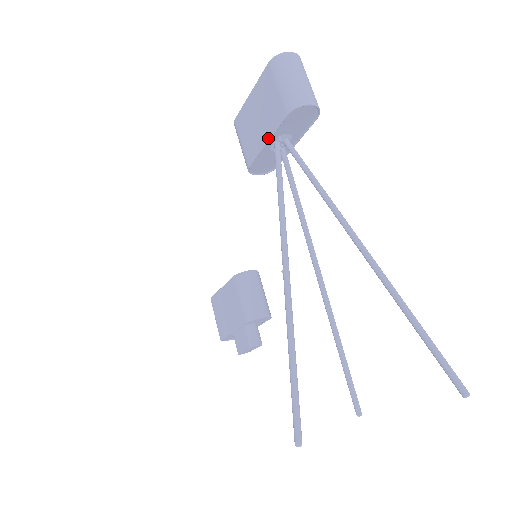
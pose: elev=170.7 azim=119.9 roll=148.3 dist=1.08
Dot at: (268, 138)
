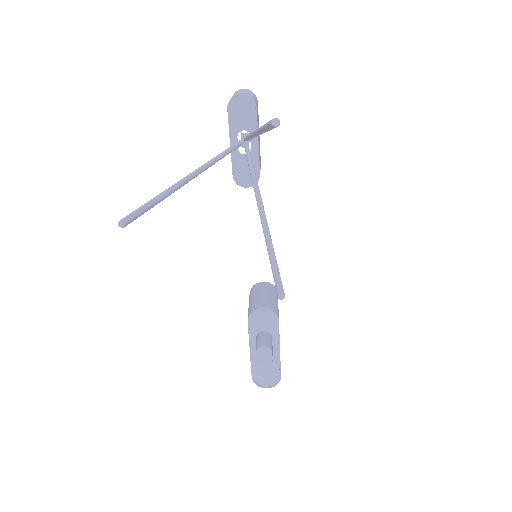
Dot at: occluded
